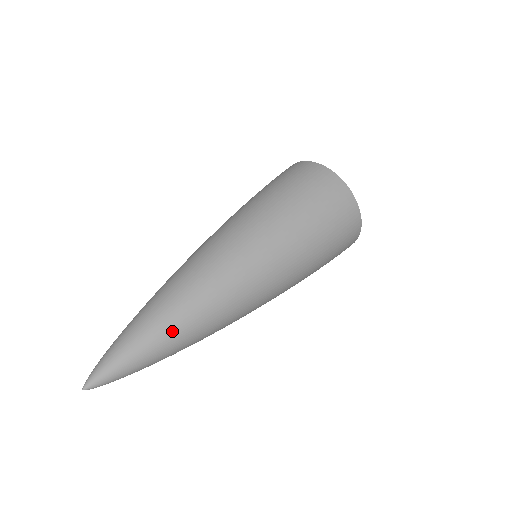
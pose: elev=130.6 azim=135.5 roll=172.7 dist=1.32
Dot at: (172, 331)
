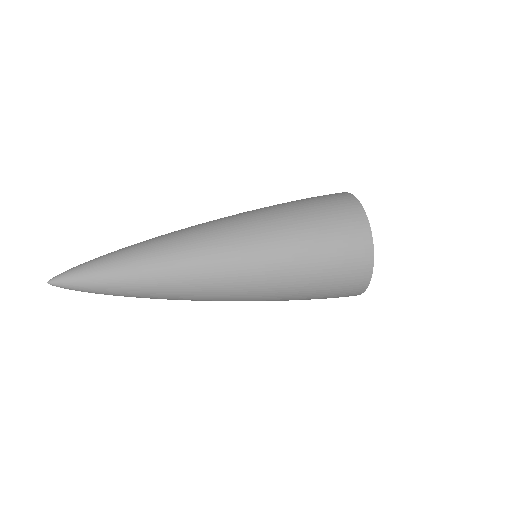
Dot at: (137, 288)
